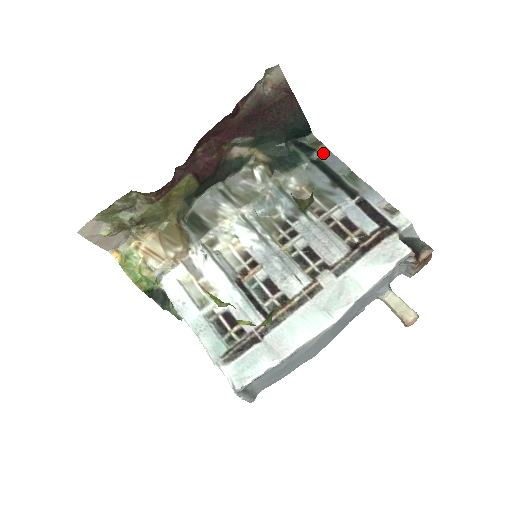
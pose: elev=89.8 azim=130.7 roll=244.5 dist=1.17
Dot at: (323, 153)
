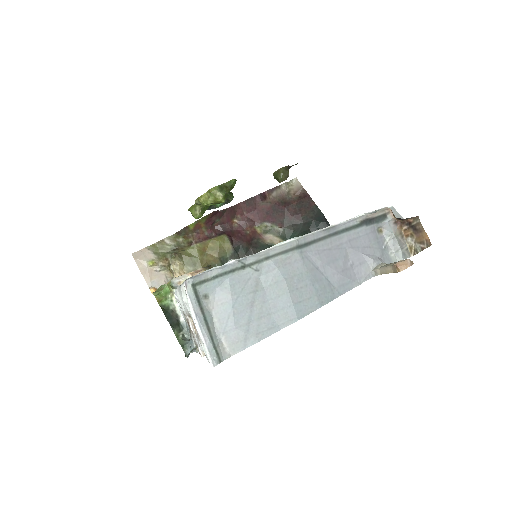
Dot at: occluded
